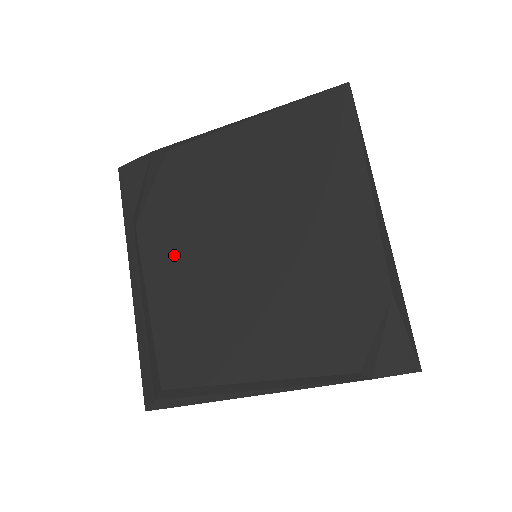
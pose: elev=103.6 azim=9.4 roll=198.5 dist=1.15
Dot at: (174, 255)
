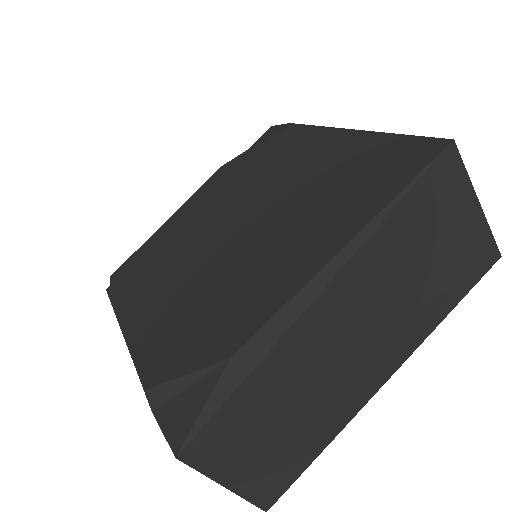
Dot at: (208, 199)
